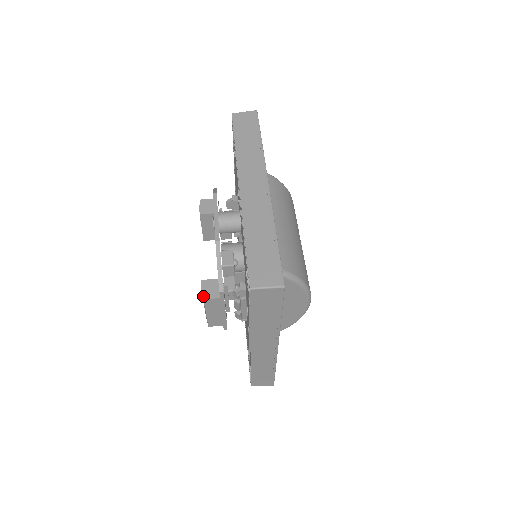
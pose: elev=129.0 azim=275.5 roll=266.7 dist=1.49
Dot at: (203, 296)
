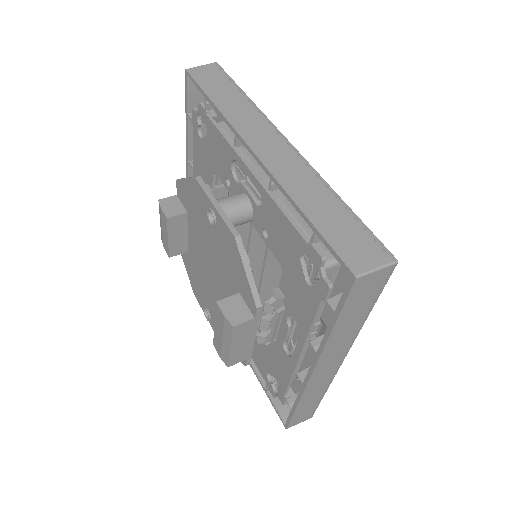
Dot at: (230, 322)
